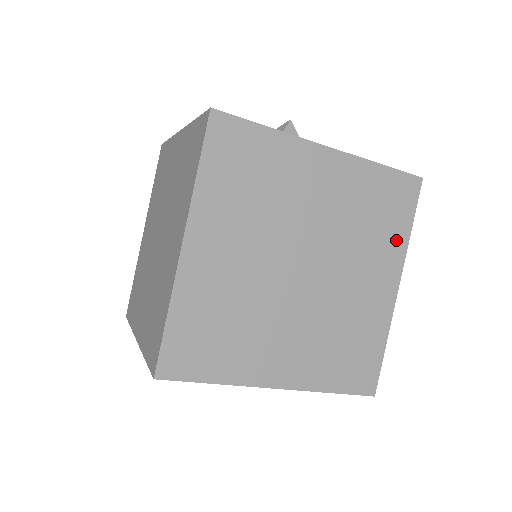
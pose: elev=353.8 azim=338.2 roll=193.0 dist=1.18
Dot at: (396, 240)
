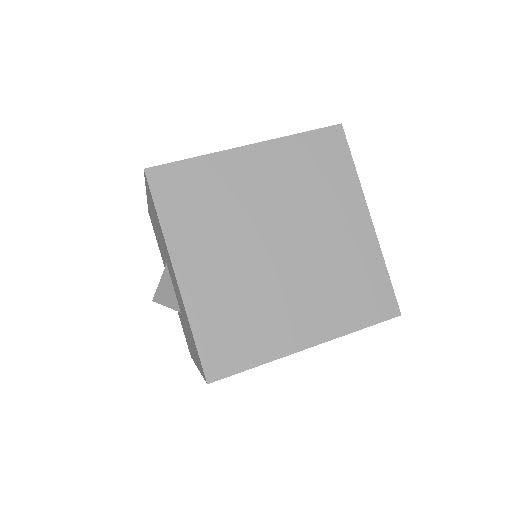
Dot at: (344, 320)
